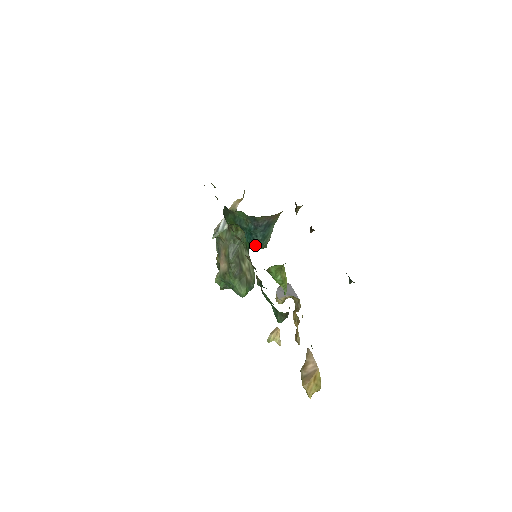
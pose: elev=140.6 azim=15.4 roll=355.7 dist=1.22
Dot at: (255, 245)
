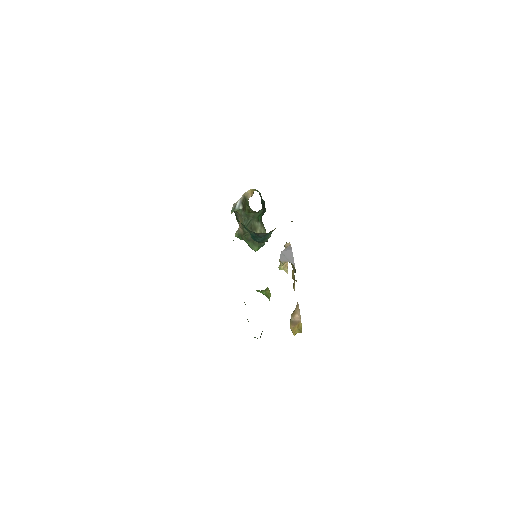
Dot at: (258, 241)
